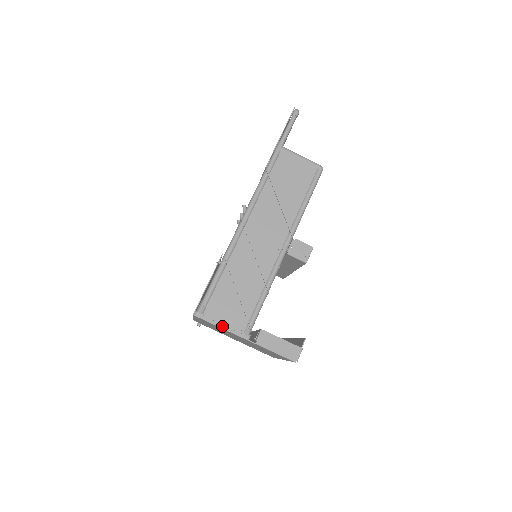
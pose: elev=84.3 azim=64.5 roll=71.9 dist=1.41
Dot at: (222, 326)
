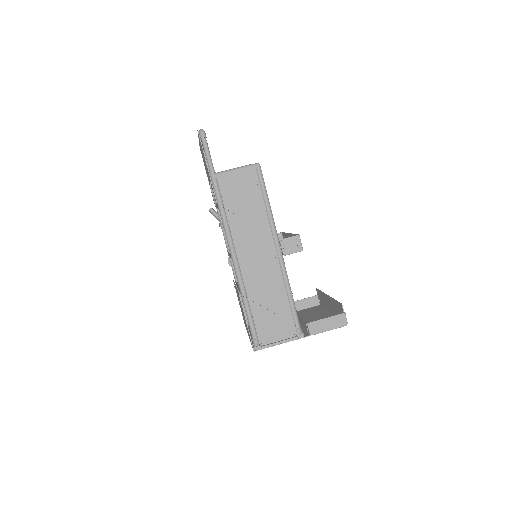
Dot at: (279, 343)
